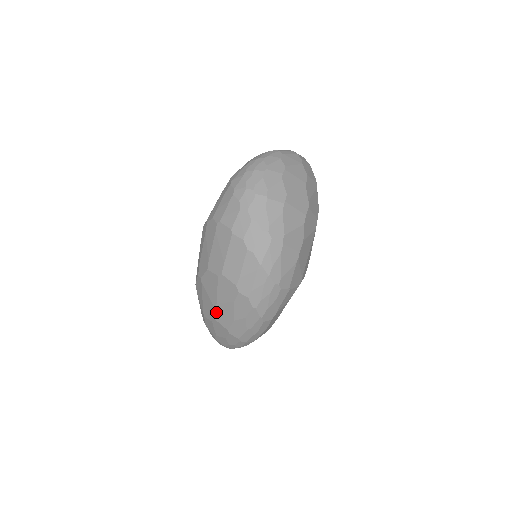
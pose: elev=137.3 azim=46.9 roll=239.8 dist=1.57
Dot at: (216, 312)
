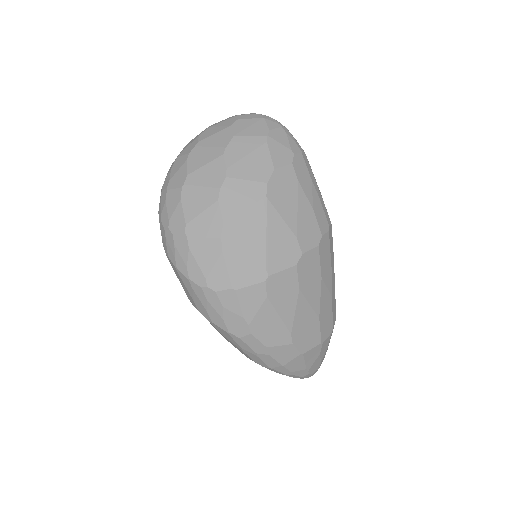
Dot at: occluded
